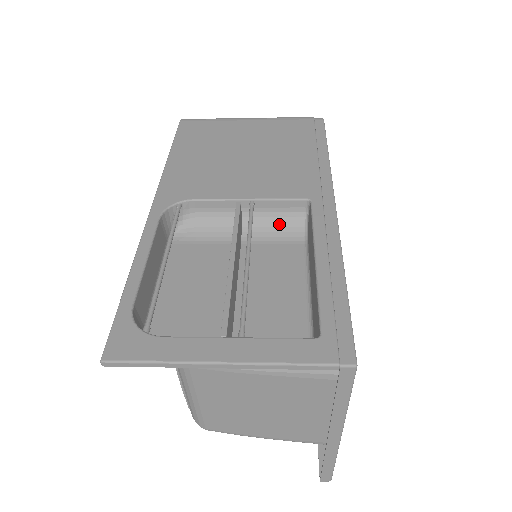
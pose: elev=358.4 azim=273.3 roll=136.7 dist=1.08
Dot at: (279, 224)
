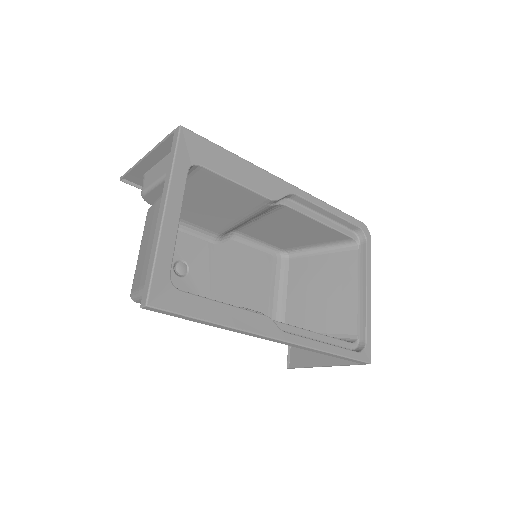
Dot at: occluded
